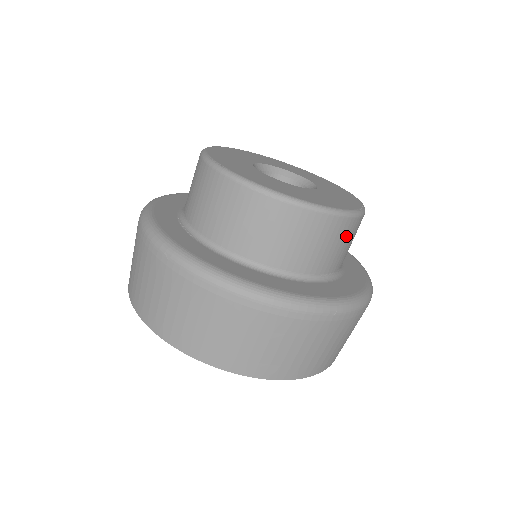
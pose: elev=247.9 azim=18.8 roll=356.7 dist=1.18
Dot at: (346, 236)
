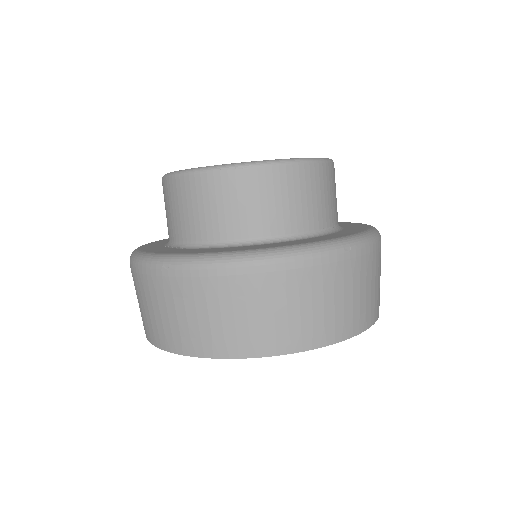
Dot at: (326, 184)
